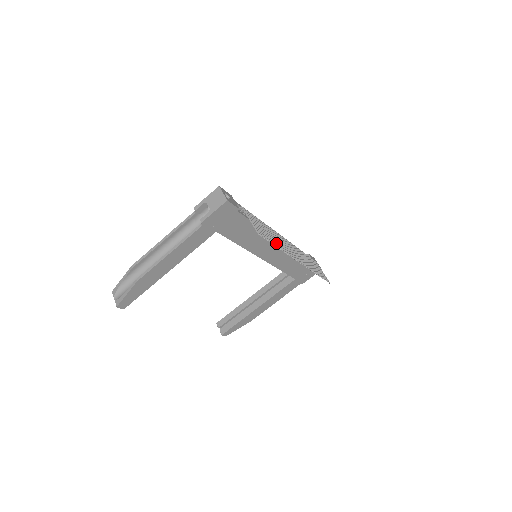
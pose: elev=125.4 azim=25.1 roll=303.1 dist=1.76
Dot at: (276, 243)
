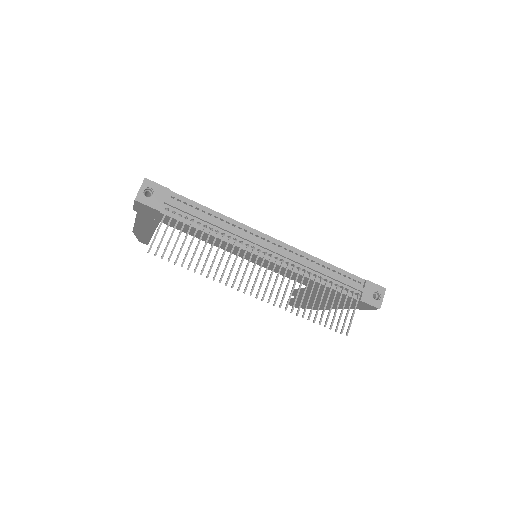
Dot at: (197, 265)
